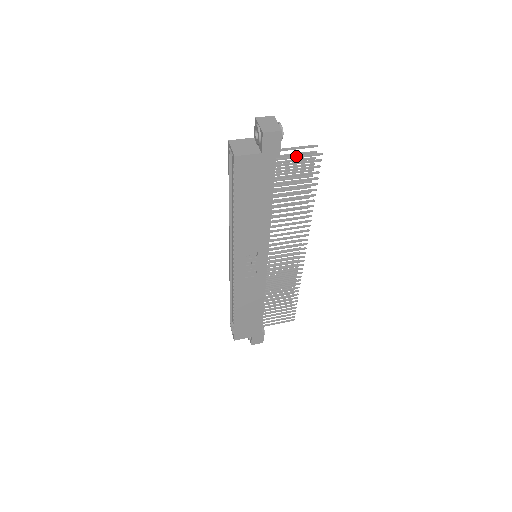
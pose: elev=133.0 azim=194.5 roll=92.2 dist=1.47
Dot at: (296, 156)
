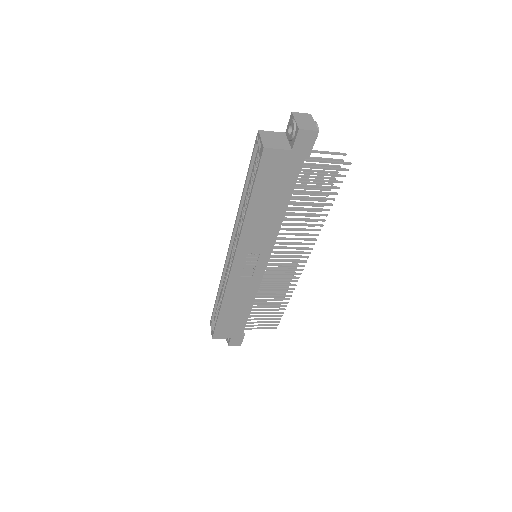
Dot at: (324, 160)
